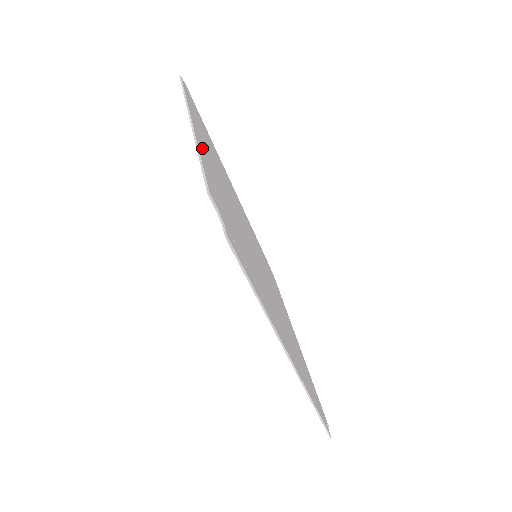
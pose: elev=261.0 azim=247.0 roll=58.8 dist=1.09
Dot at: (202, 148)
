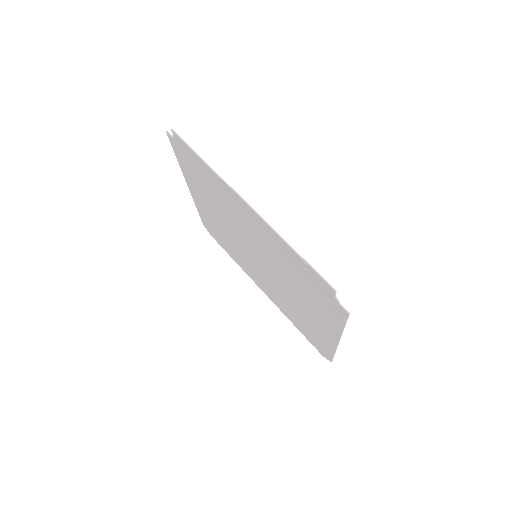
Dot at: occluded
